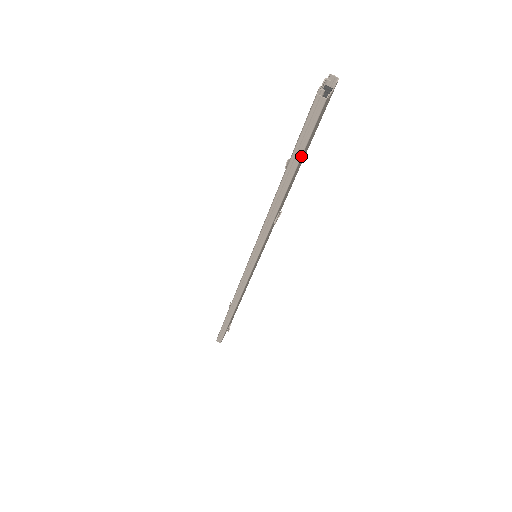
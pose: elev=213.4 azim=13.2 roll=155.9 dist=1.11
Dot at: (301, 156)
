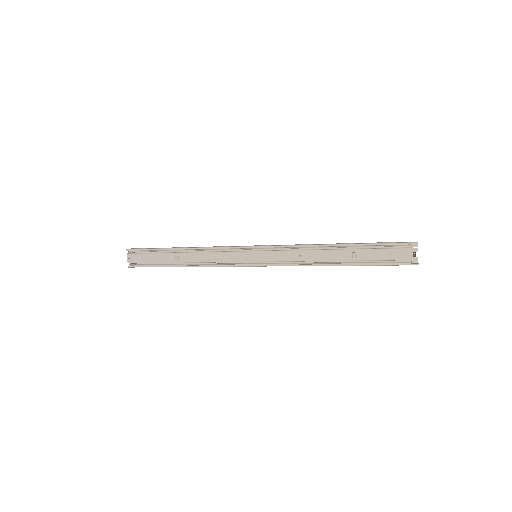
Dot at: (375, 264)
